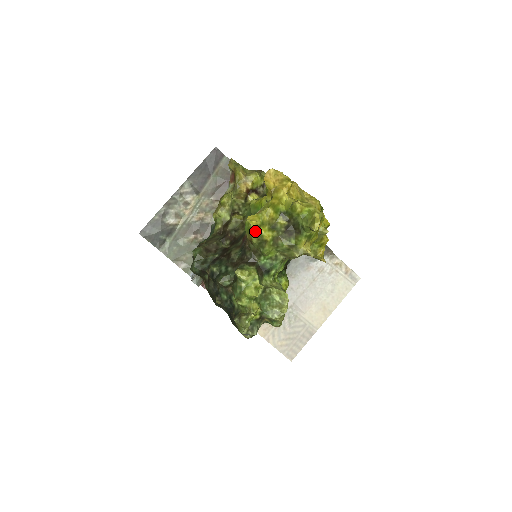
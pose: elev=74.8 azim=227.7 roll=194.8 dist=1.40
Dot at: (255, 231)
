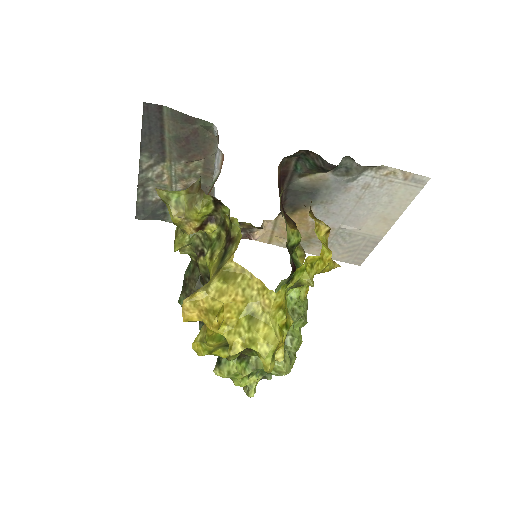
Dot at: (208, 354)
